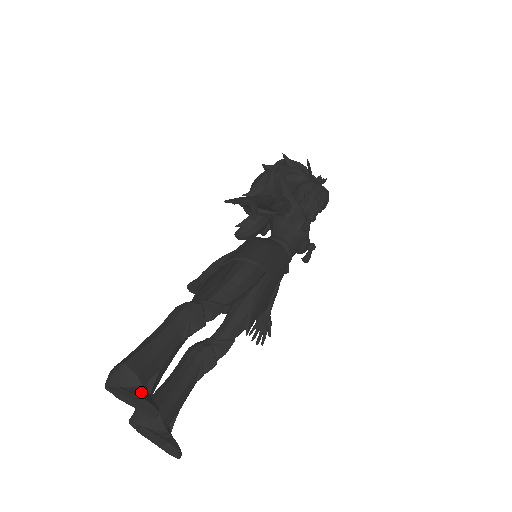
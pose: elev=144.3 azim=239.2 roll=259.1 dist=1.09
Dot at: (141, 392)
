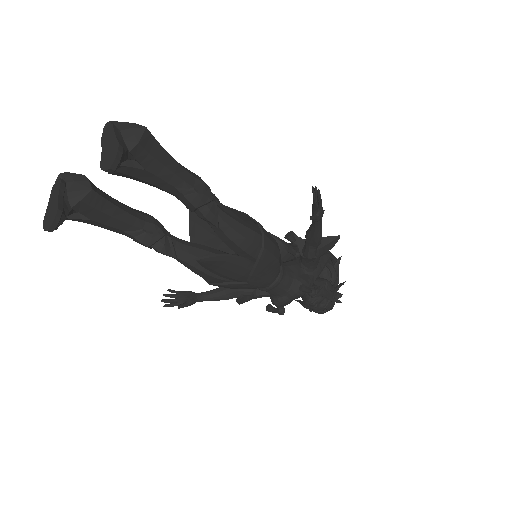
Dot at: (125, 150)
